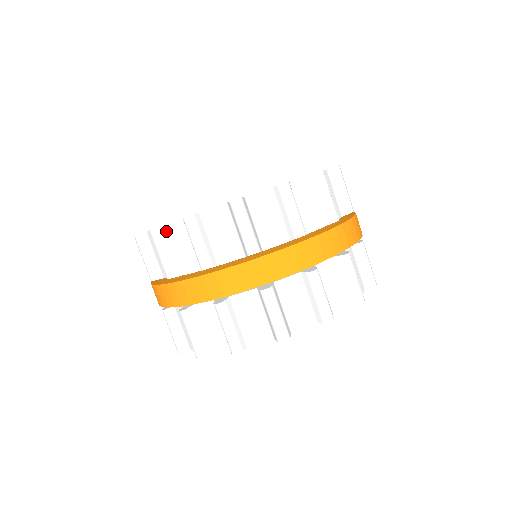
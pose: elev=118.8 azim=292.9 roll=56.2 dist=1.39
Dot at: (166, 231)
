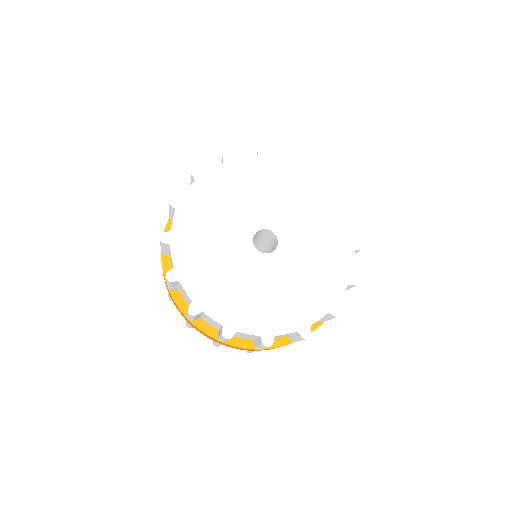
Dot at: (178, 282)
